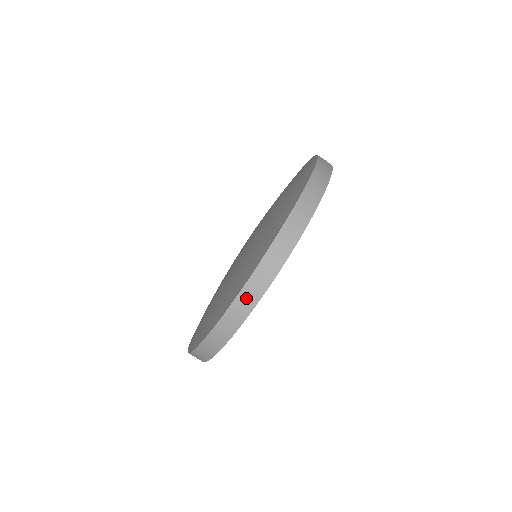
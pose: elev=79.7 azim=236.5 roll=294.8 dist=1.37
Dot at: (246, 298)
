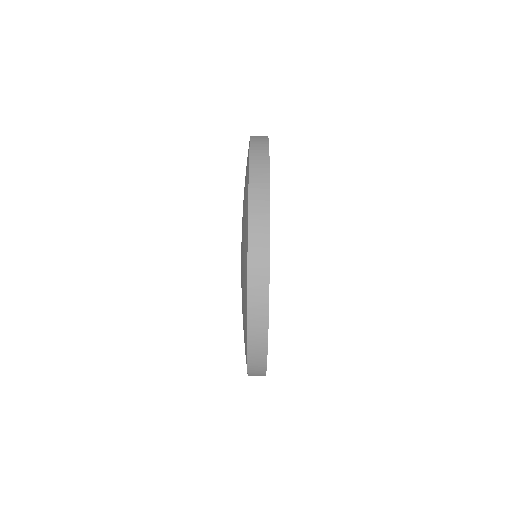
Dot at: (257, 228)
